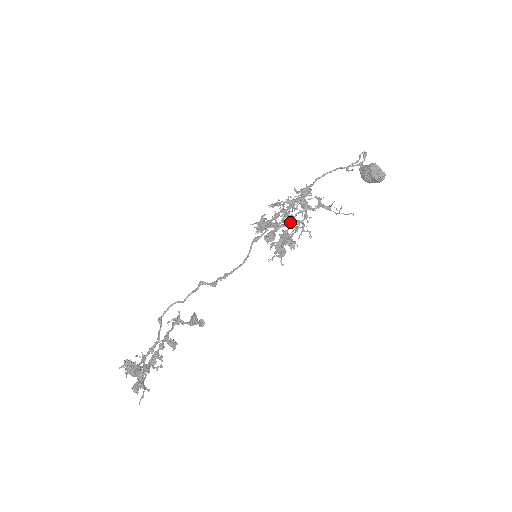
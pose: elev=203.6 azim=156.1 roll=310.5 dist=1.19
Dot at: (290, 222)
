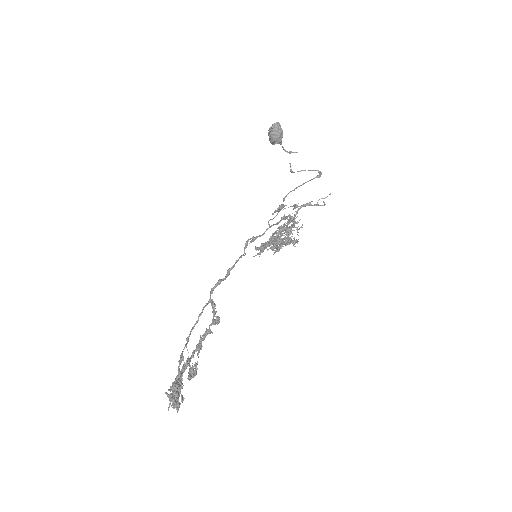
Dot at: (280, 230)
